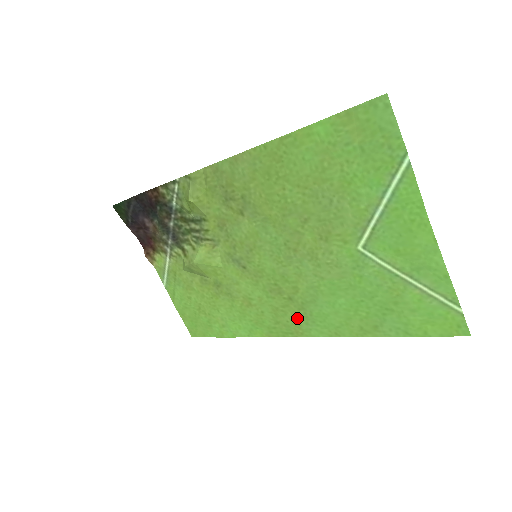
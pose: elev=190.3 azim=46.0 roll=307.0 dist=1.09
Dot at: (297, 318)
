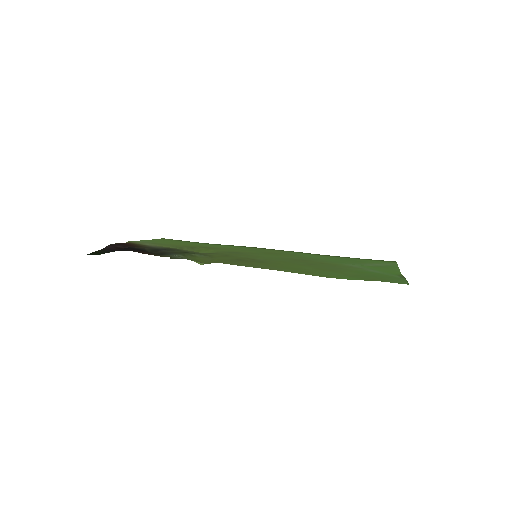
Dot at: occluded
